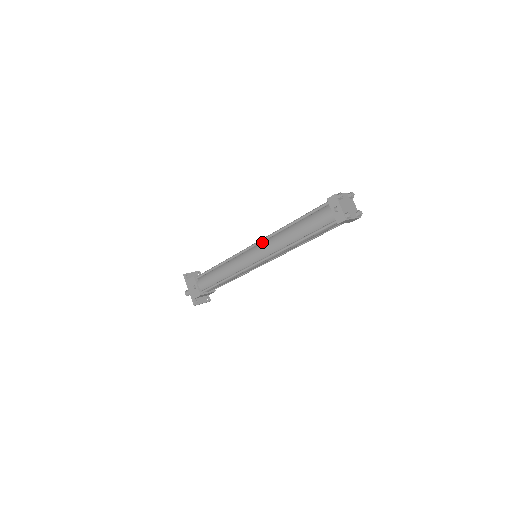
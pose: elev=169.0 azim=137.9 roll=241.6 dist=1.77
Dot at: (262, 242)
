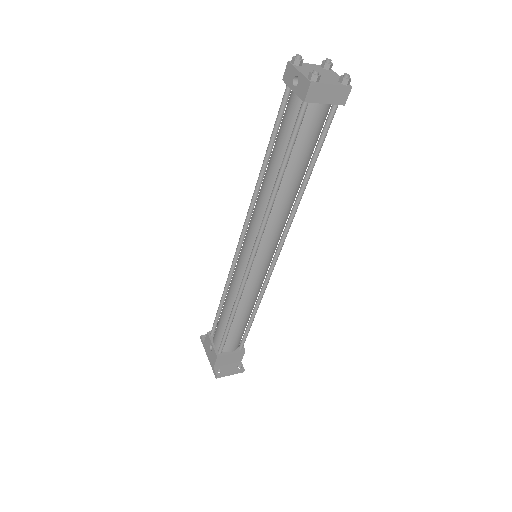
Dot at: (249, 224)
